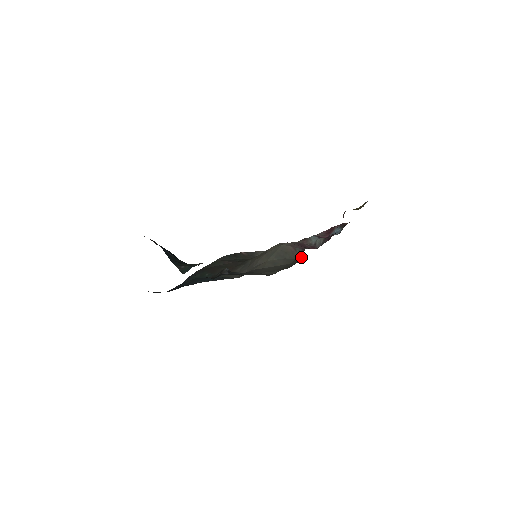
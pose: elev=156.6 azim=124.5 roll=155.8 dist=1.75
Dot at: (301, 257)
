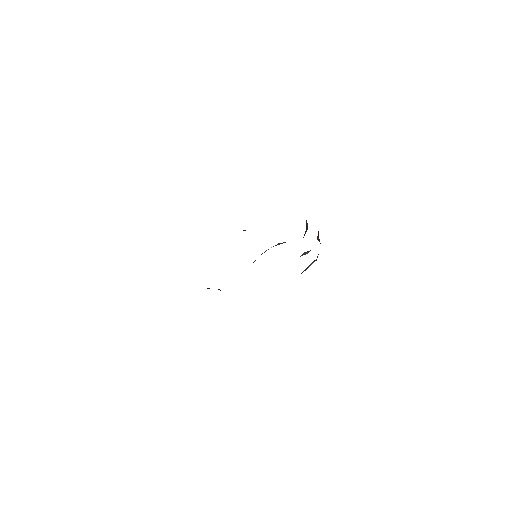
Dot at: occluded
